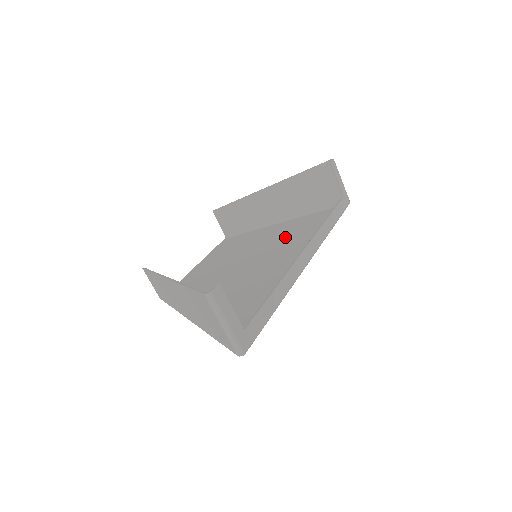
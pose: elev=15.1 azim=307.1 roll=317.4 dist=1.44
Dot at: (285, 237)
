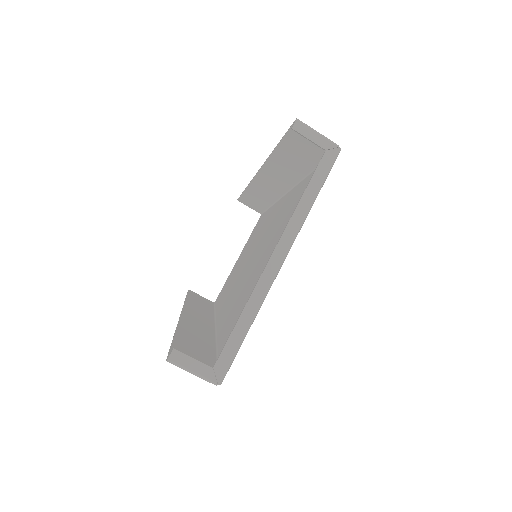
Dot at: (286, 217)
